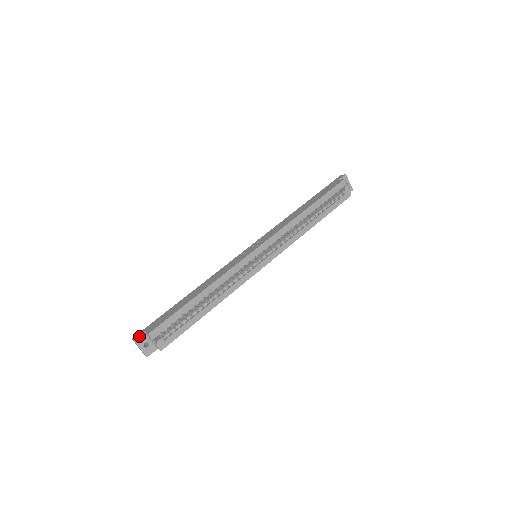
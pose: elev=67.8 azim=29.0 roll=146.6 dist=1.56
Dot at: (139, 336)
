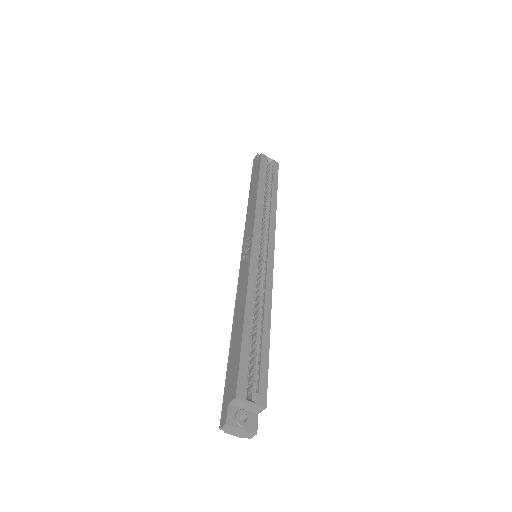
Dot at: (226, 414)
